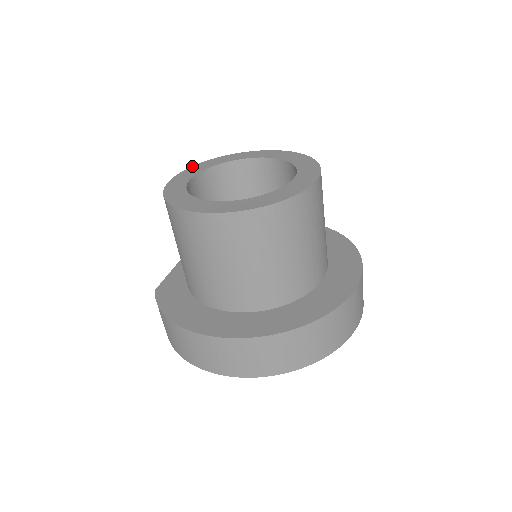
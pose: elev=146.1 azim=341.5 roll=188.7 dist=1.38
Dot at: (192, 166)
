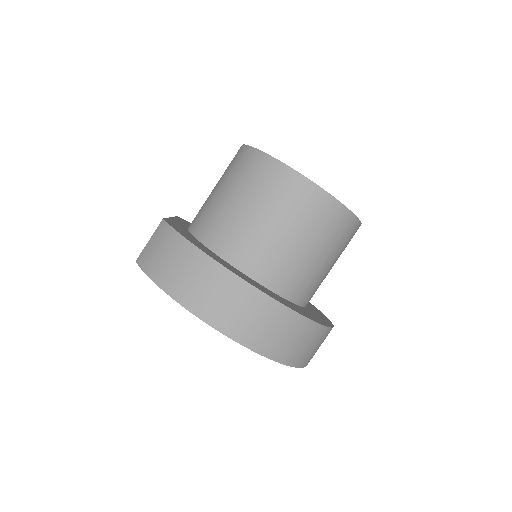
Dot at: occluded
